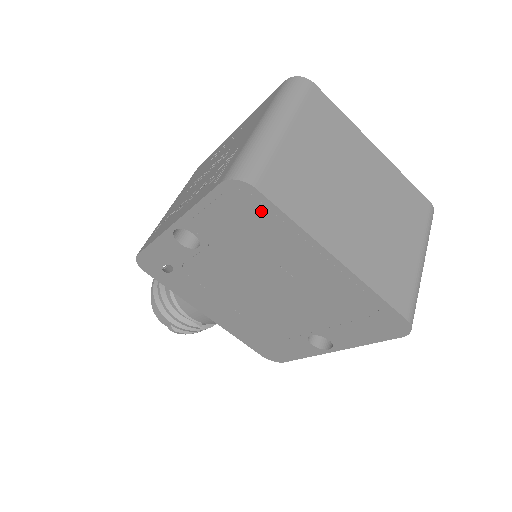
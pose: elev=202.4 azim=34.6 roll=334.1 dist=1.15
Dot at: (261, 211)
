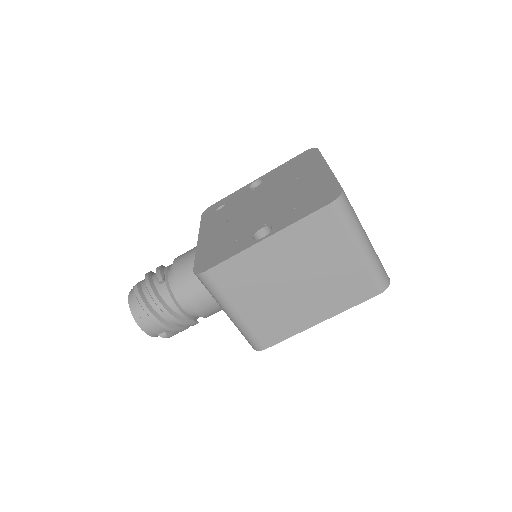
Dot at: (311, 157)
